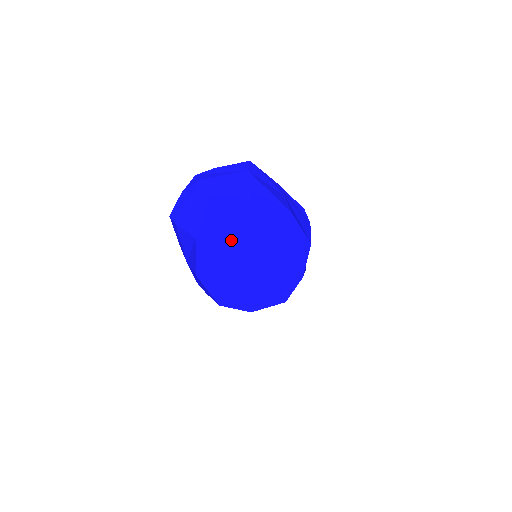
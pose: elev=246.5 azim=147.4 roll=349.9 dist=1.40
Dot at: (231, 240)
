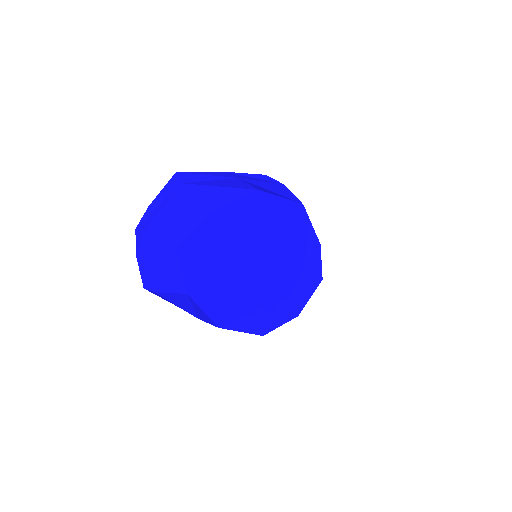
Dot at: (223, 266)
